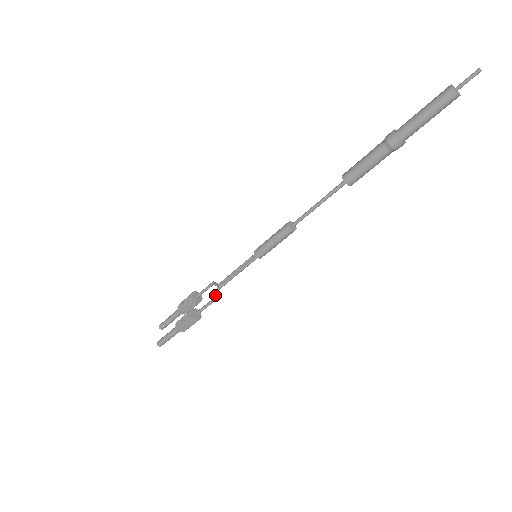
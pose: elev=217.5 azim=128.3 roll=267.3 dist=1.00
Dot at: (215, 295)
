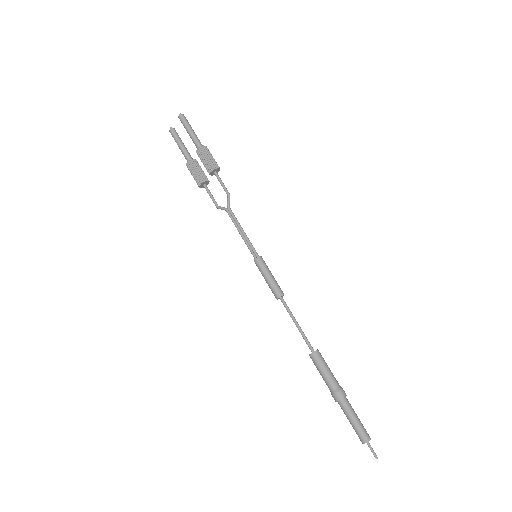
Dot at: (221, 209)
